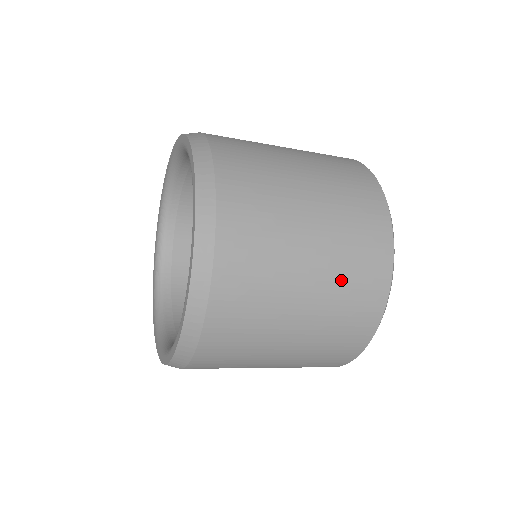
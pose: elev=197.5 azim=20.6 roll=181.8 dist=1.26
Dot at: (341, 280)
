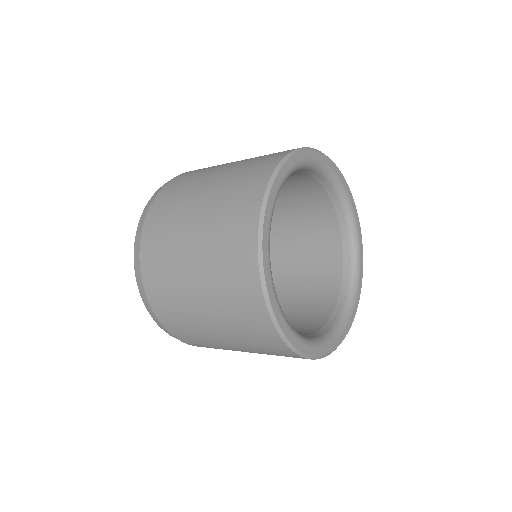
Dot at: (215, 242)
